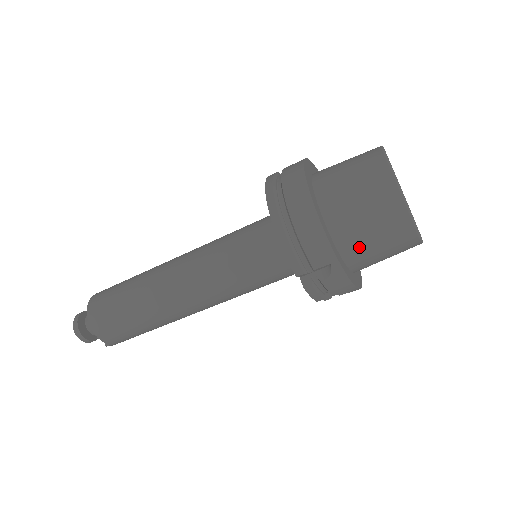
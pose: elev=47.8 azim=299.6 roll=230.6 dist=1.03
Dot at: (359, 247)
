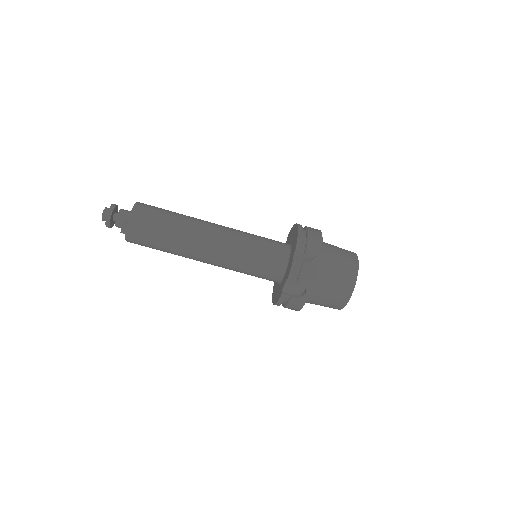
Dot at: (328, 267)
